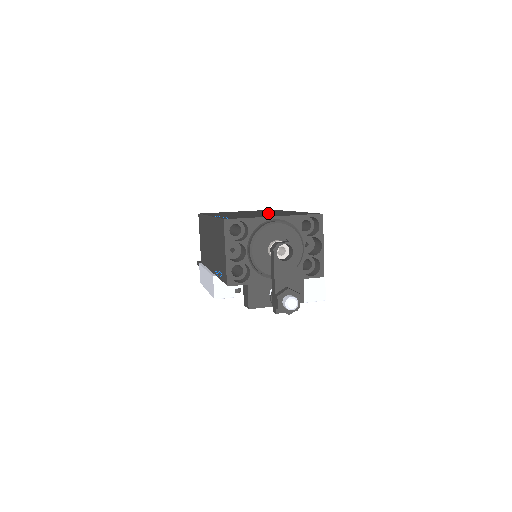
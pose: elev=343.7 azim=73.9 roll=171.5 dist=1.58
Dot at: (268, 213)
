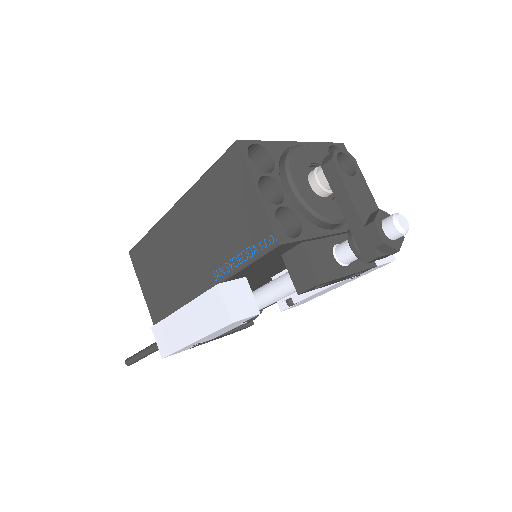
Dot at: occluded
